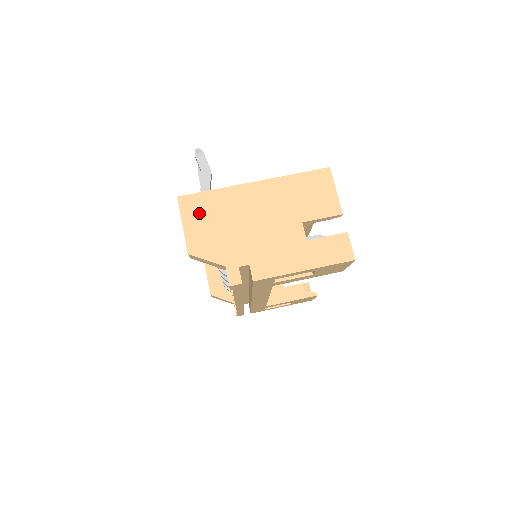
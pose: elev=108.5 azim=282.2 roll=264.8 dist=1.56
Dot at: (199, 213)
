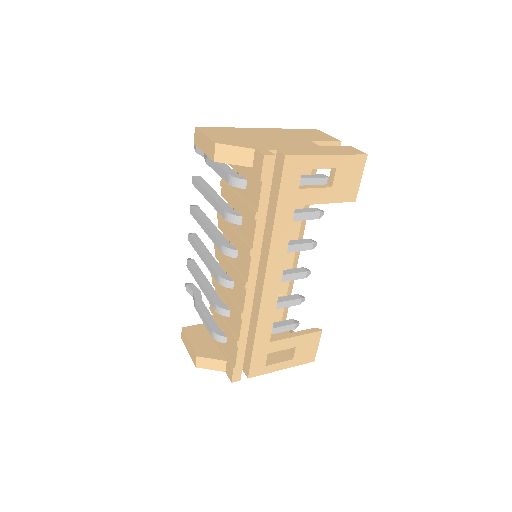
Dot at: (218, 132)
